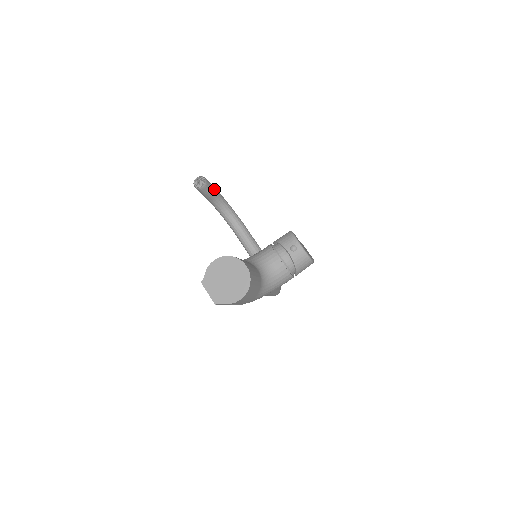
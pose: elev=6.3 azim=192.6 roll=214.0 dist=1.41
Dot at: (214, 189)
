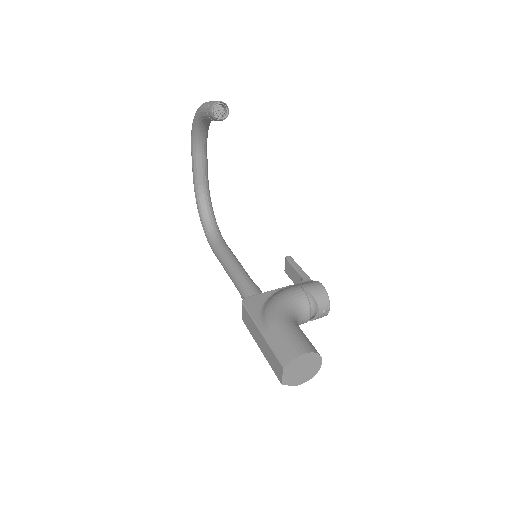
Dot at: occluded
